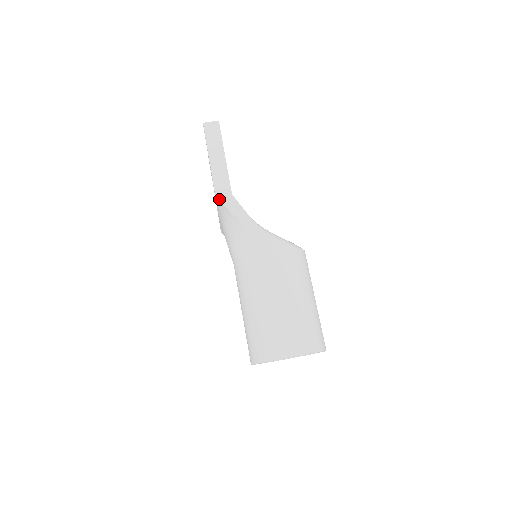
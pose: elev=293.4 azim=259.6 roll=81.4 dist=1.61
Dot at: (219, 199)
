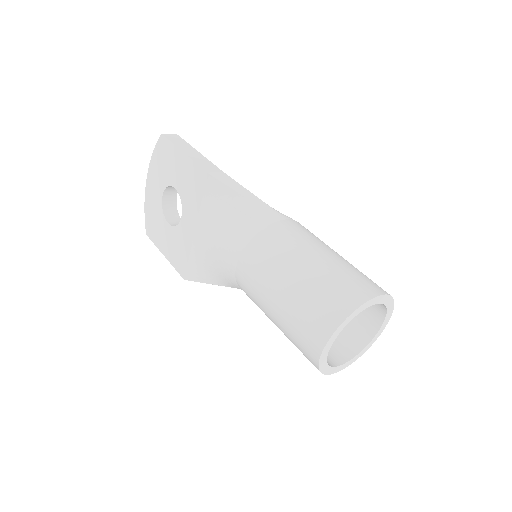
Dot at: (212, 175)
